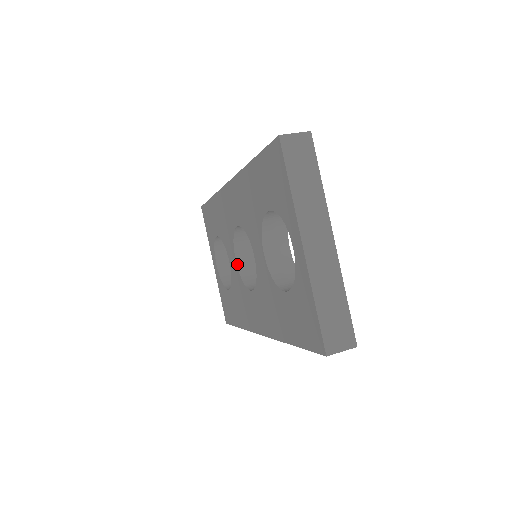
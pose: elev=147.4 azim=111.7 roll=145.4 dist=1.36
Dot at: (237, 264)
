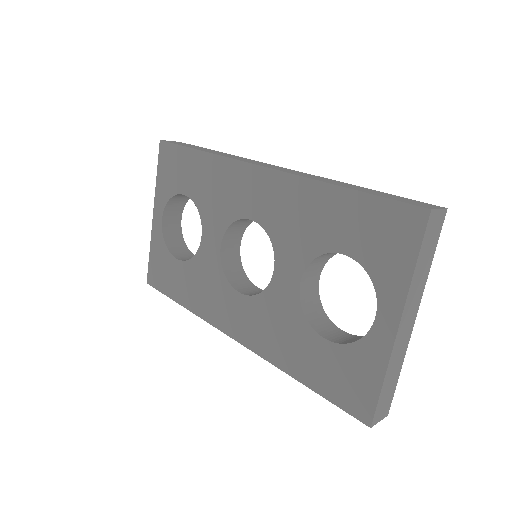
Dot at: (221, 250)
